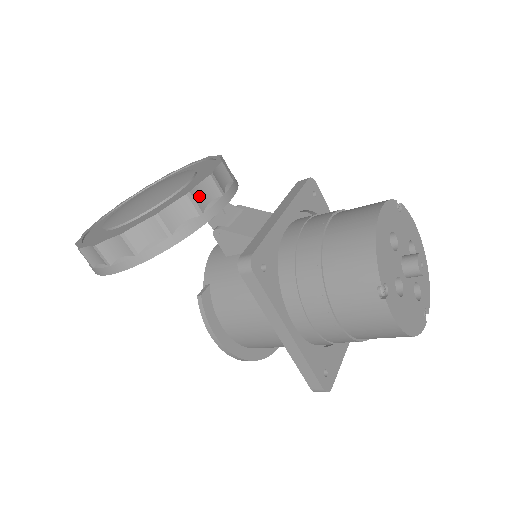
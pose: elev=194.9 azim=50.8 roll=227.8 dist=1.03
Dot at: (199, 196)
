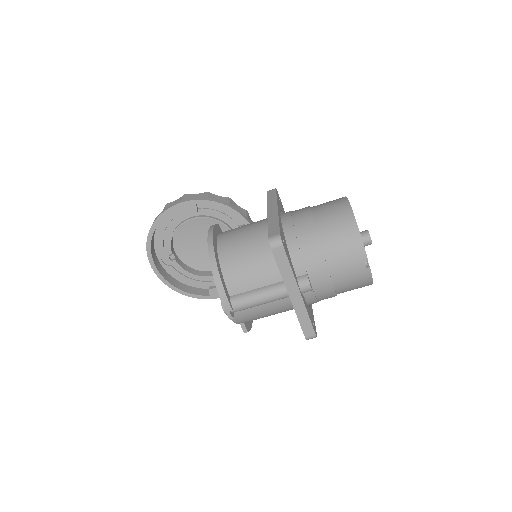
Dot at: (249, 219)
